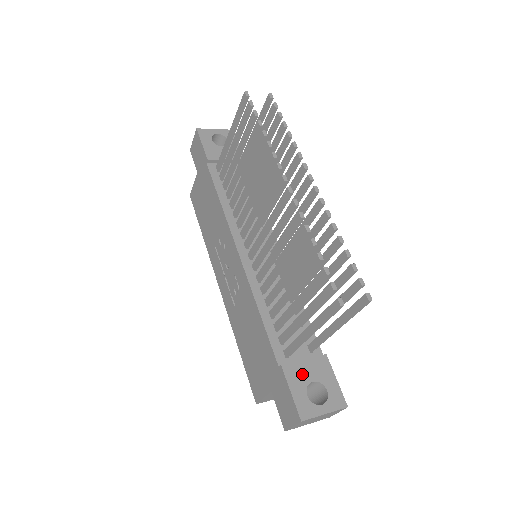
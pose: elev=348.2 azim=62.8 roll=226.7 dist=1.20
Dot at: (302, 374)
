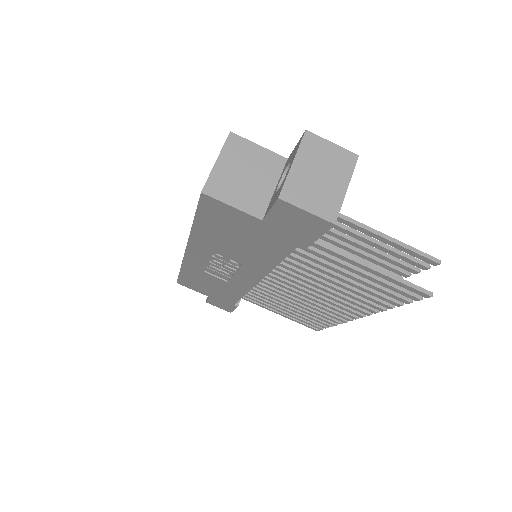
Dot at: occluded
